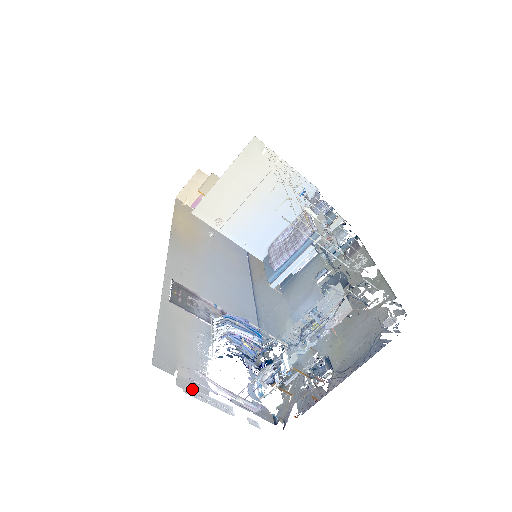
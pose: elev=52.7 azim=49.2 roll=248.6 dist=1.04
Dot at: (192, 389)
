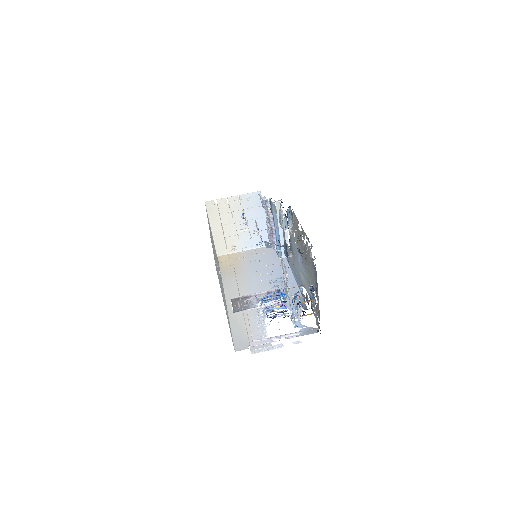
Dot at: (256, 350)
